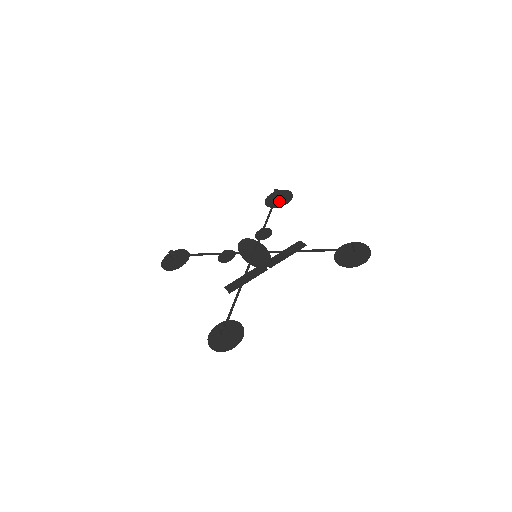
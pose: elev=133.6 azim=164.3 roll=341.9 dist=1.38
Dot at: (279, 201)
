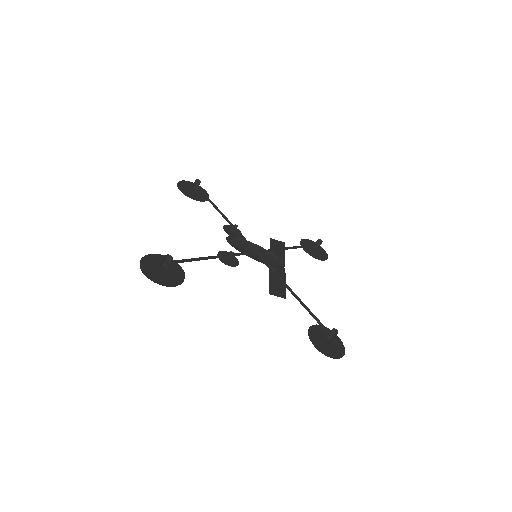
Dot at: (198, 194)
